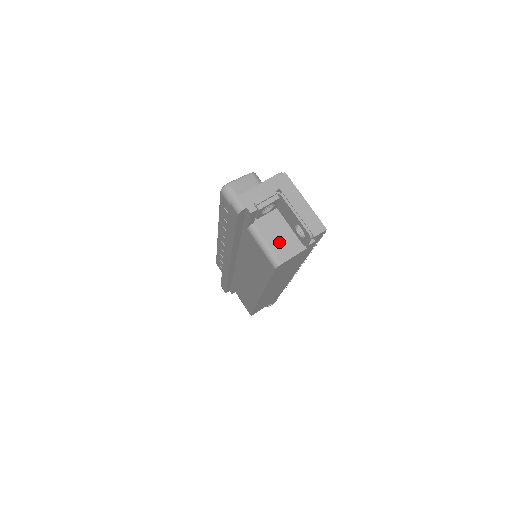
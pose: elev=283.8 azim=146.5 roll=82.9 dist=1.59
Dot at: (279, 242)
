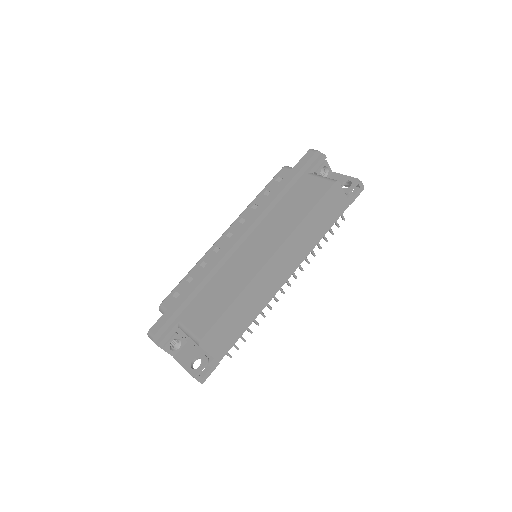
Dot at: occluded
